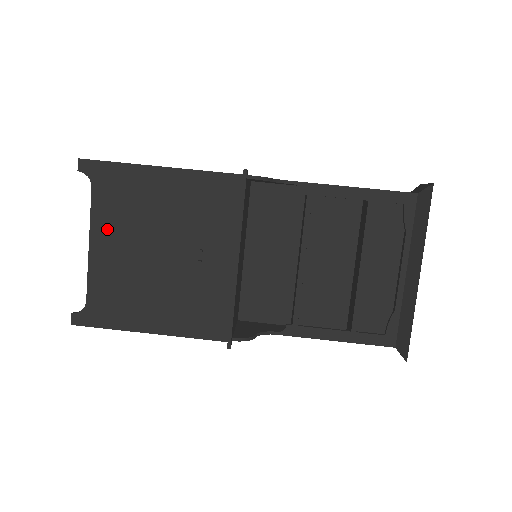
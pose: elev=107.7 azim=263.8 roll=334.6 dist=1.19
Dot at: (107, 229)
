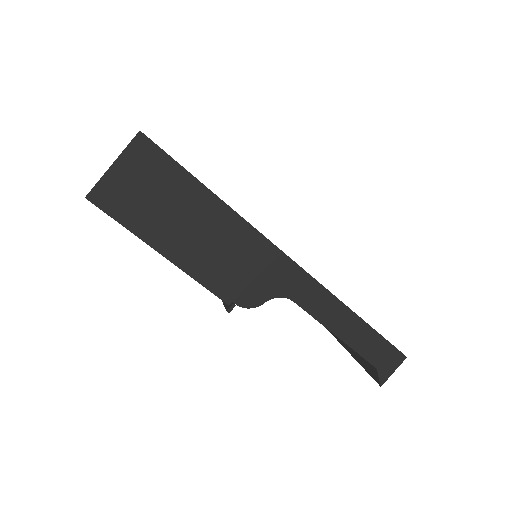
Dot at: occluded
